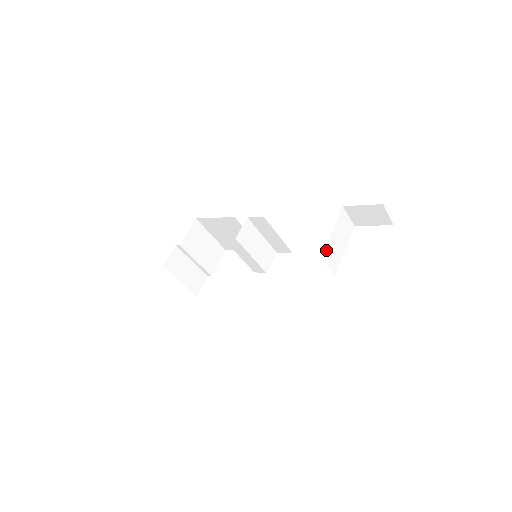
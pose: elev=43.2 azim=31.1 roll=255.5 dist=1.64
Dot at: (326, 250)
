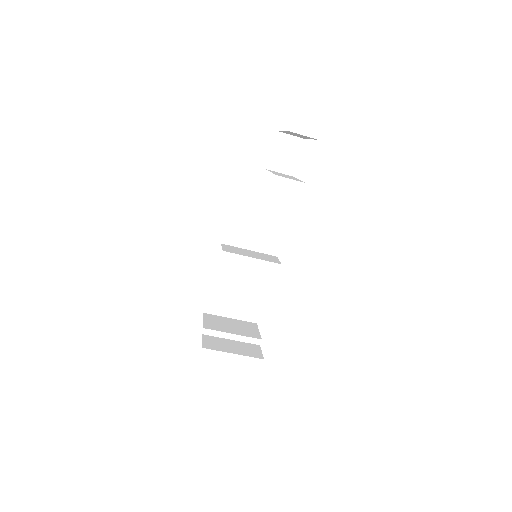
Dot at: occluded
